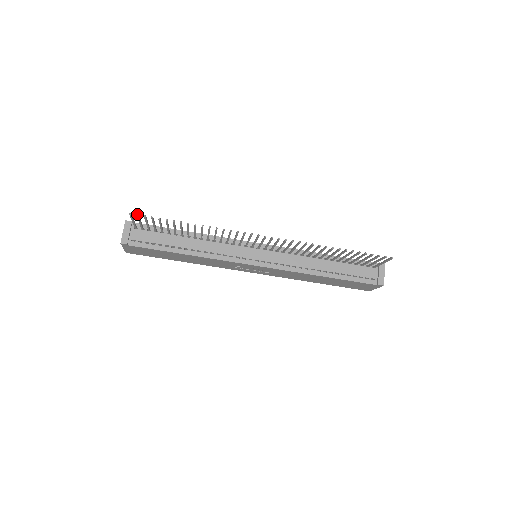
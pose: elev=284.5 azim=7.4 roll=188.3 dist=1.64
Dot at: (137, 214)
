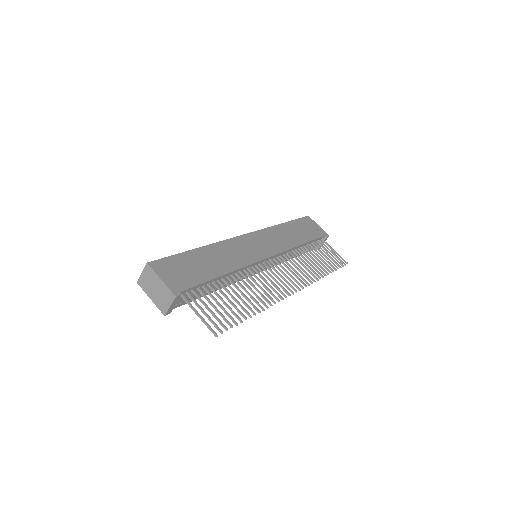
Dot at: occluded
